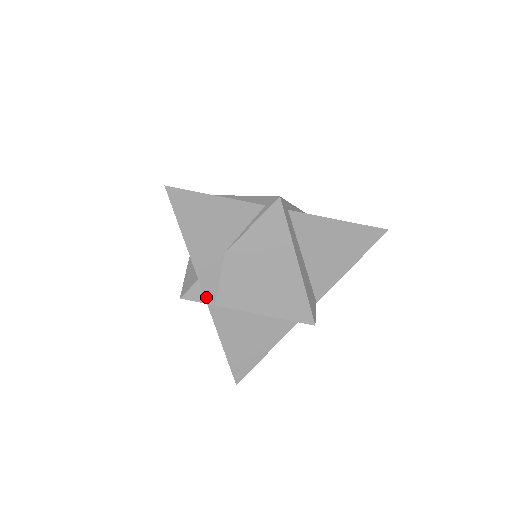
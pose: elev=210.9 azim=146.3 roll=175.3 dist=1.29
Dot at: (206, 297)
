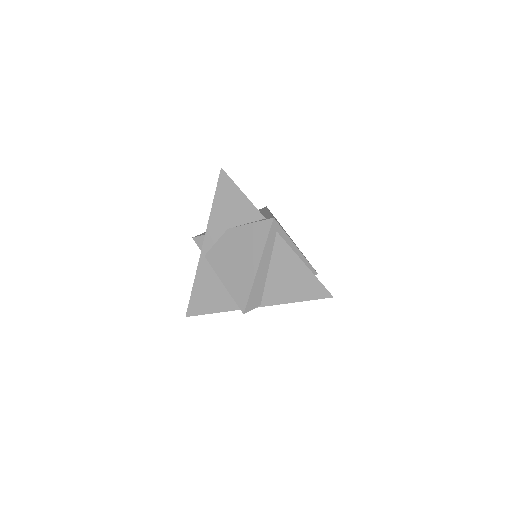
Dot at: (203, 247)
